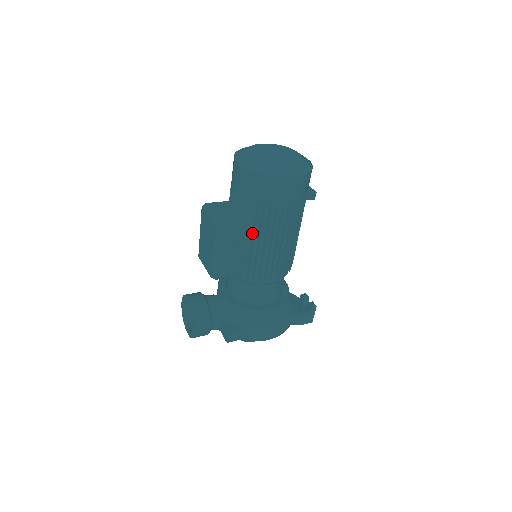
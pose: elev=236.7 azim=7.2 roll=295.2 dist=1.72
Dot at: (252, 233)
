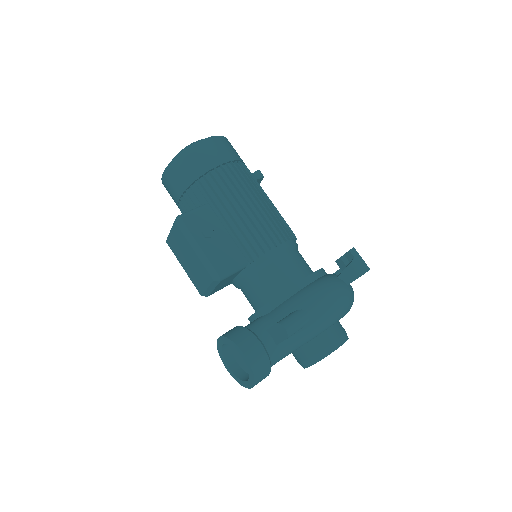
Dot at: (217, 212)
